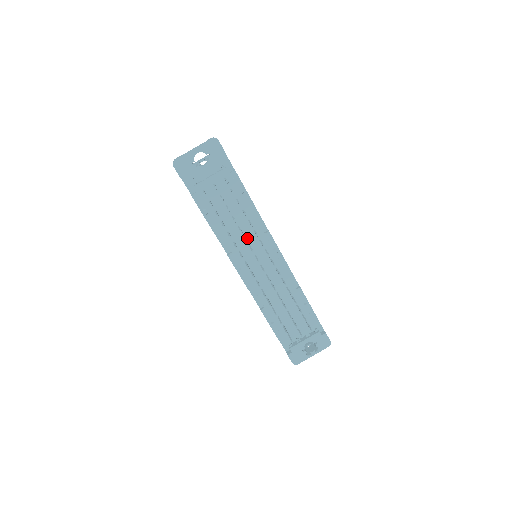
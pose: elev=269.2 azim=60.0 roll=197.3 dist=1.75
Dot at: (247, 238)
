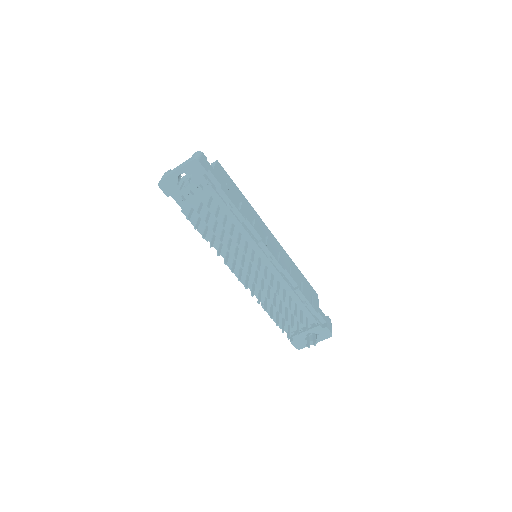
Dot at: (240, 248)
